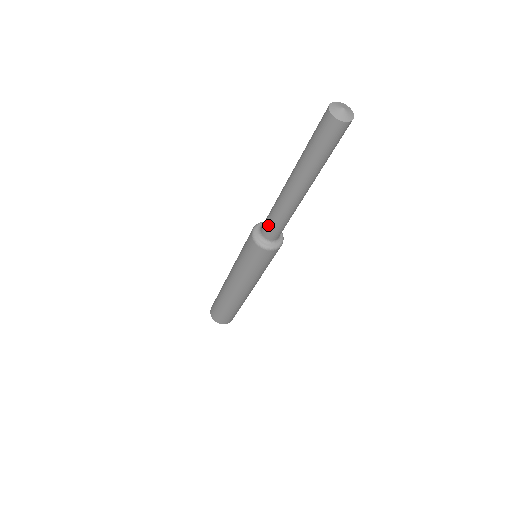
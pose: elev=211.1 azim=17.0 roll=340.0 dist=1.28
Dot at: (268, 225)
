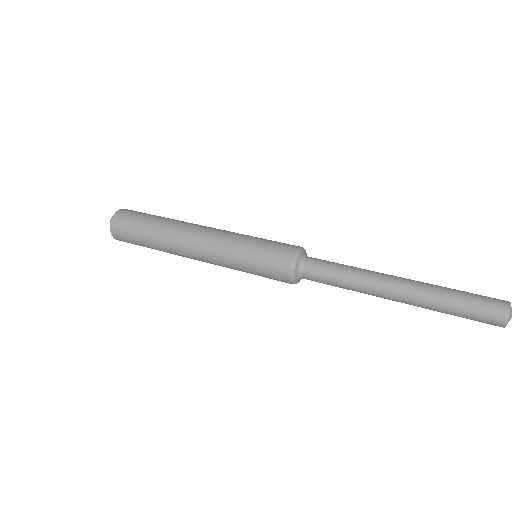
Dot at: occluded
